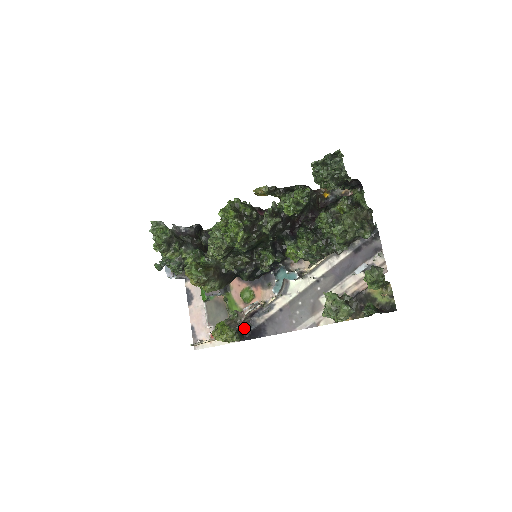
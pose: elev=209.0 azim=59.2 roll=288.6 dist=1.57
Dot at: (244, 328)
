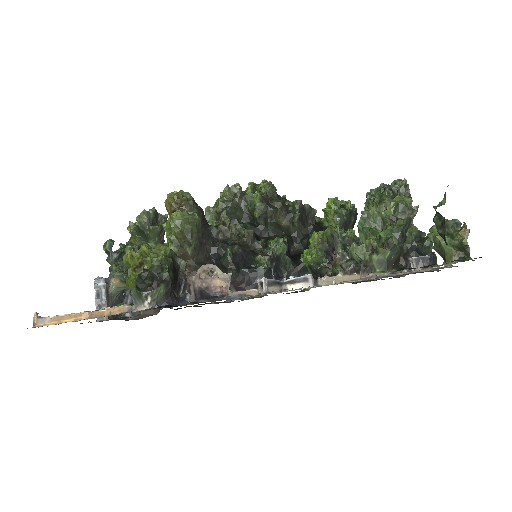
Dot at: (175, 296)
